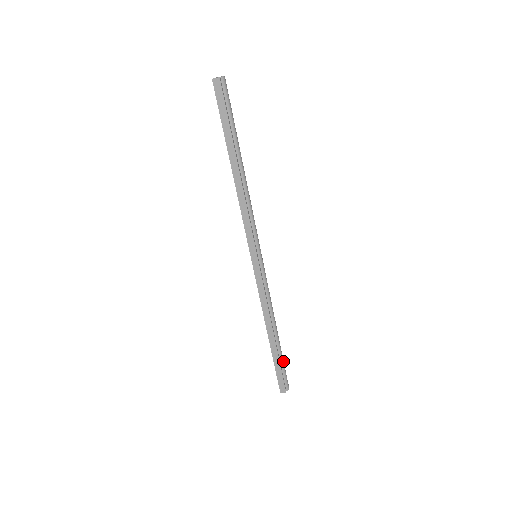
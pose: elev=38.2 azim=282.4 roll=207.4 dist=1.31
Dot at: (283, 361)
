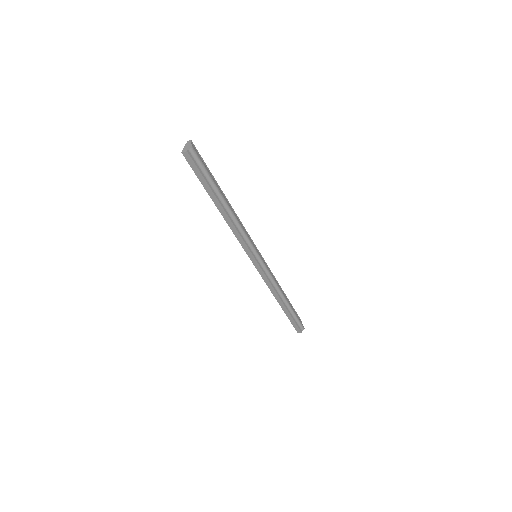
Dot at: (295, 315)
